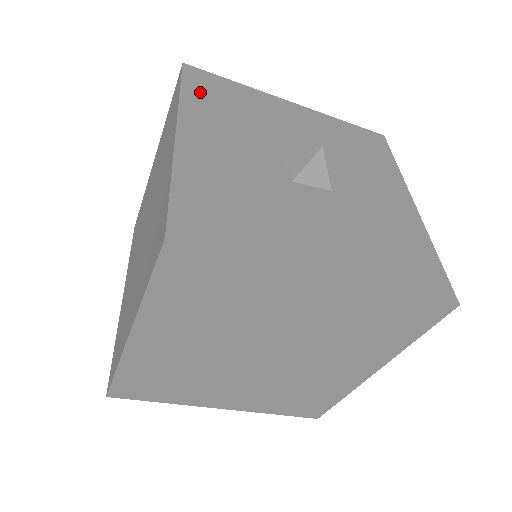
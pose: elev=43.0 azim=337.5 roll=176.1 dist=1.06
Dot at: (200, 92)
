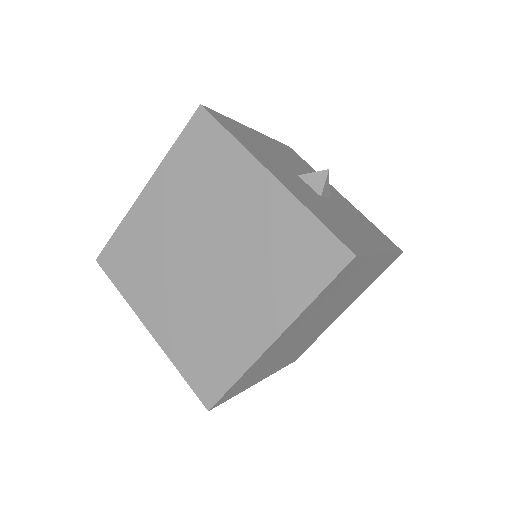
Dot at: (235, 133)
